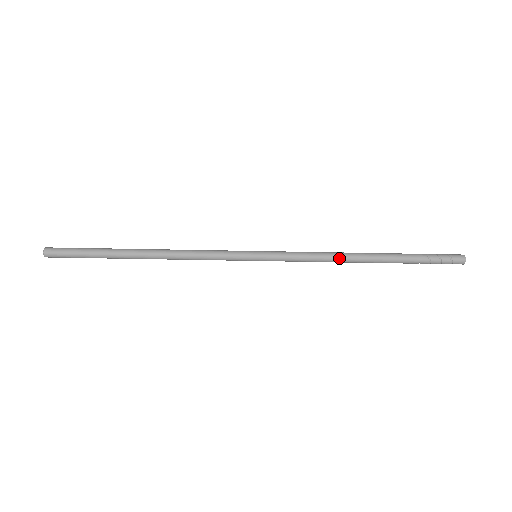
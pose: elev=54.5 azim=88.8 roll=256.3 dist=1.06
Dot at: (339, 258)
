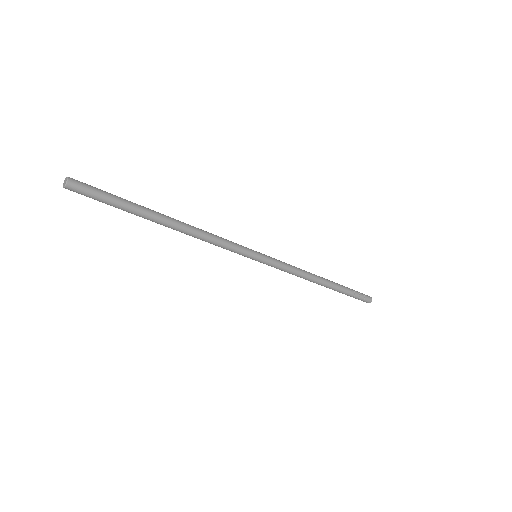
Dot at: occluded
